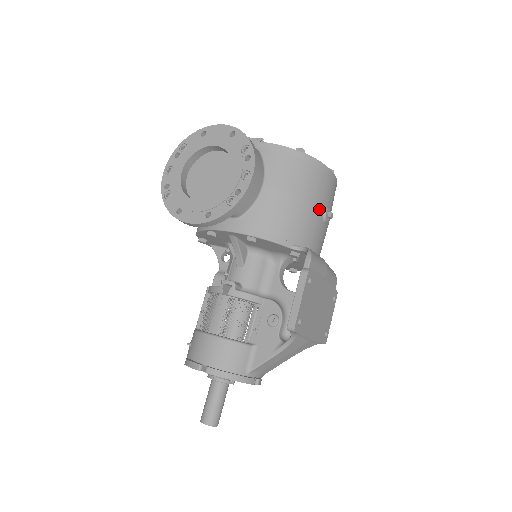
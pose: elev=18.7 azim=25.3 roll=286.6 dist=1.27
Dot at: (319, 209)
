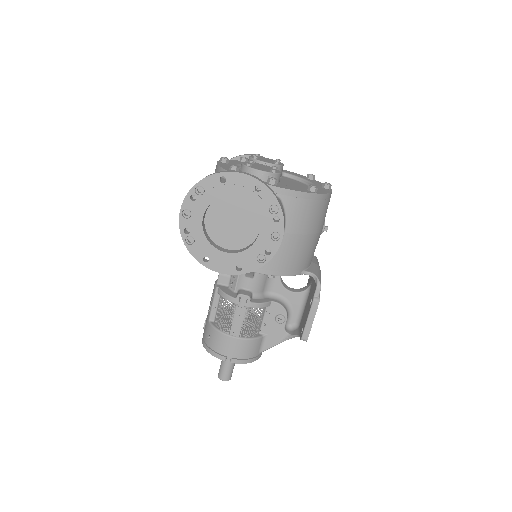
Dot at: (321, 231)
